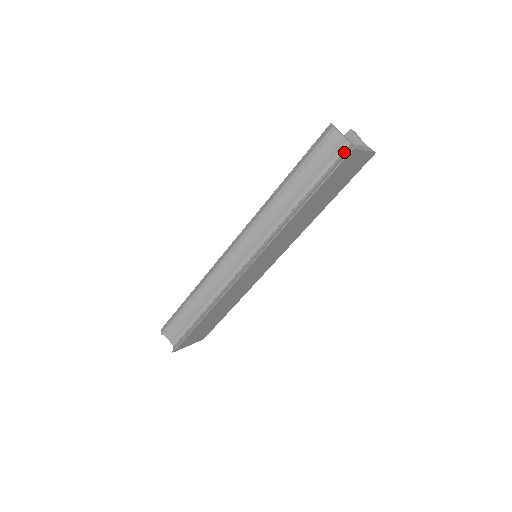
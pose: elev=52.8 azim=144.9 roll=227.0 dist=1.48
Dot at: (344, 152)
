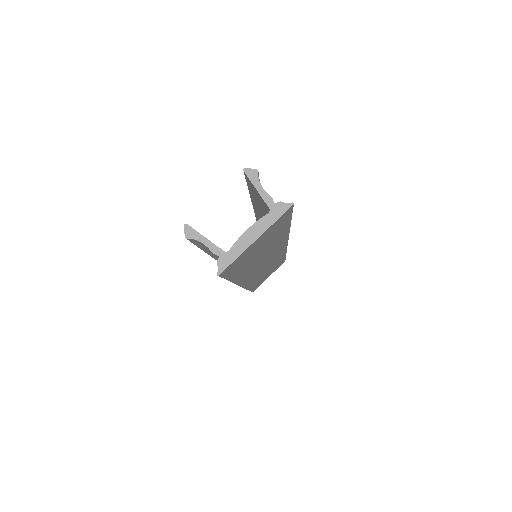
Dot at: occluded
